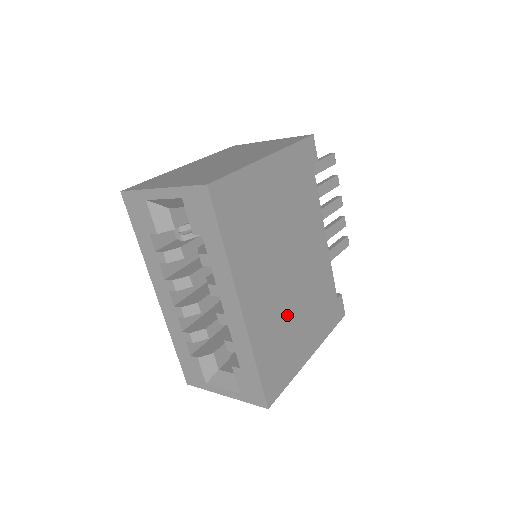
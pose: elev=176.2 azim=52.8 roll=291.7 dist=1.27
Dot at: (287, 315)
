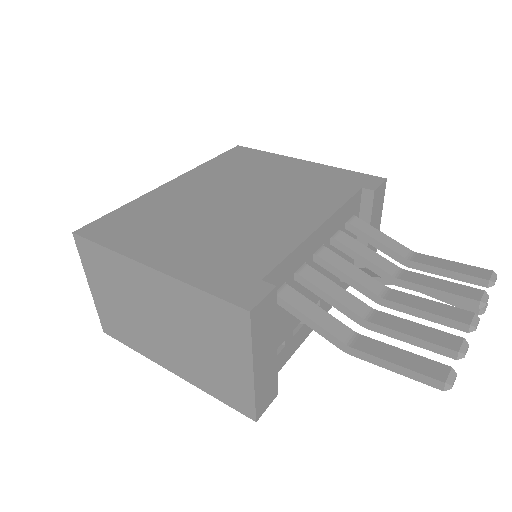
Dot at: (186, 217)
